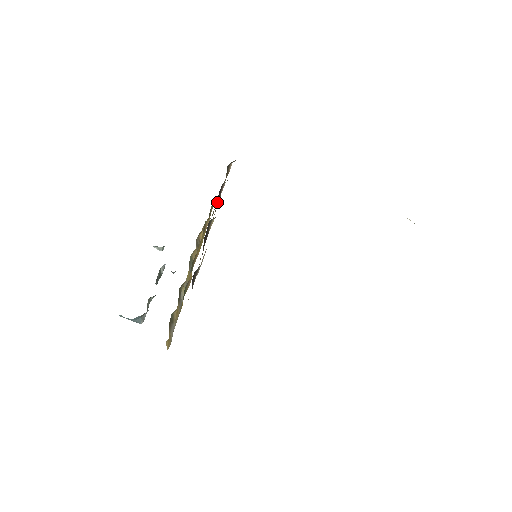
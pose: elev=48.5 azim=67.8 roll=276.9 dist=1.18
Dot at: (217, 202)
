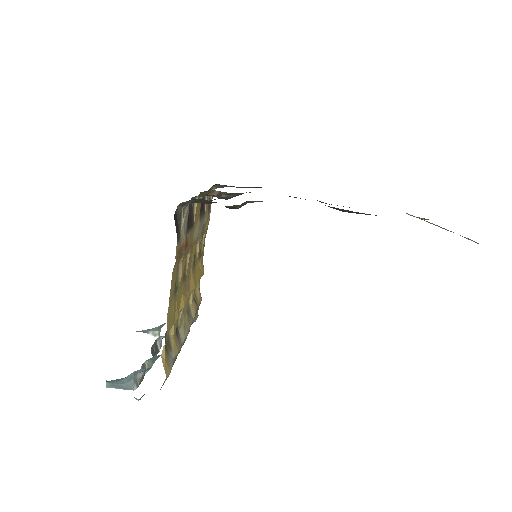
Dot at: (201, 208)
